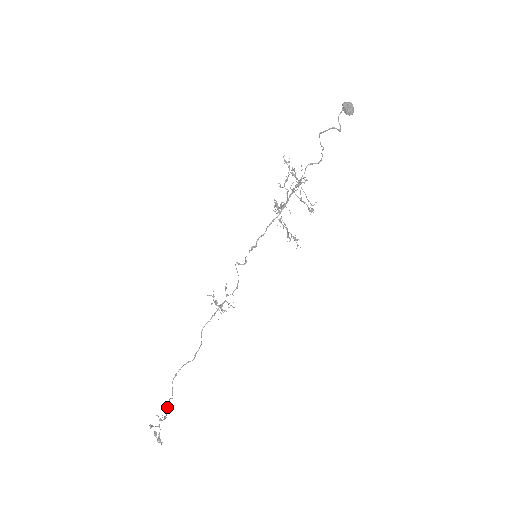
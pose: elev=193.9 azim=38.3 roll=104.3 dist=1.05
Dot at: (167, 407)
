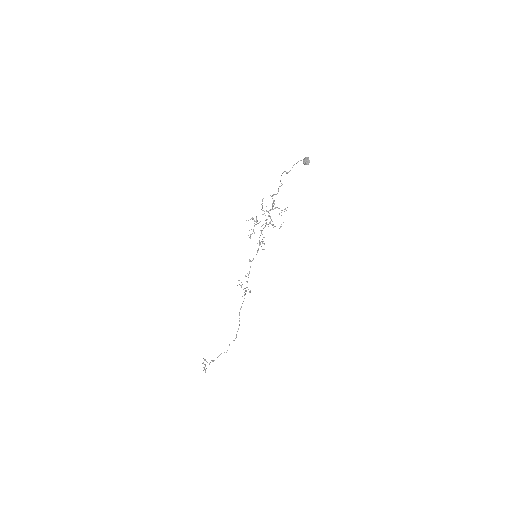
Dot at: (219, 355)
